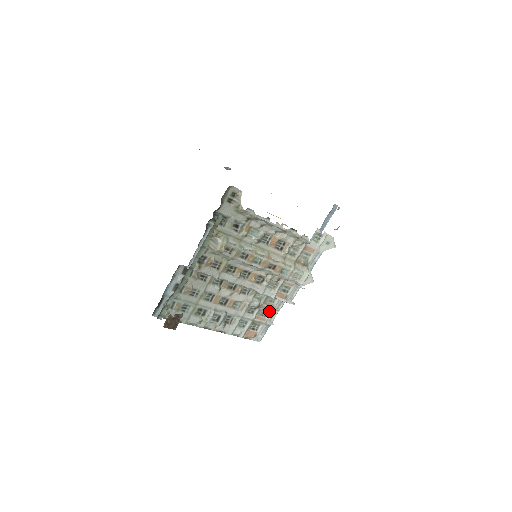
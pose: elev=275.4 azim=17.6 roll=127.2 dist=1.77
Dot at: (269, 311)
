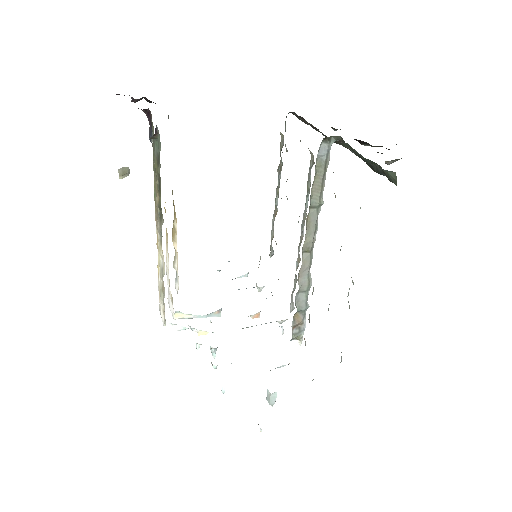
Dot at: occluded
